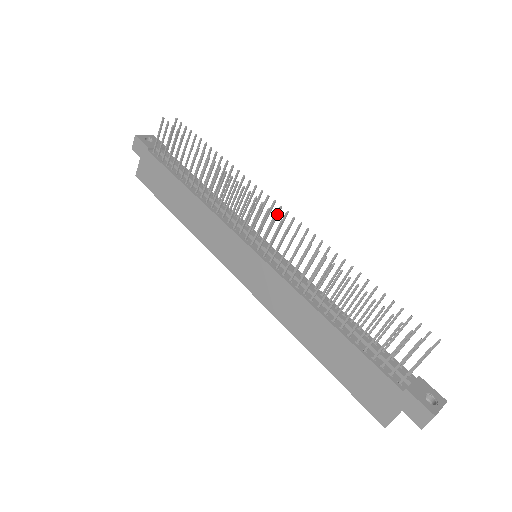
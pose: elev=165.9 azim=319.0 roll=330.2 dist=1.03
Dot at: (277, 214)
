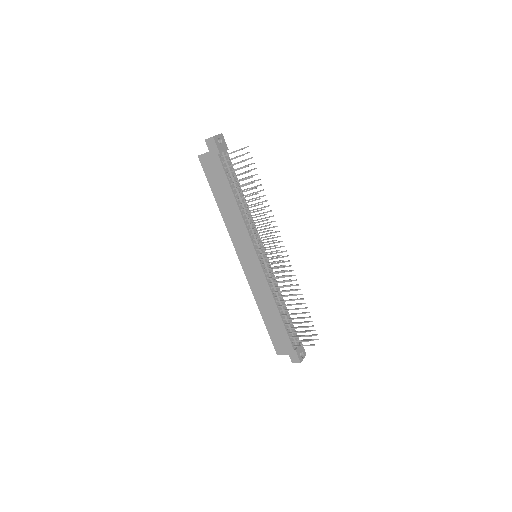
Dot at: (280, 247)
